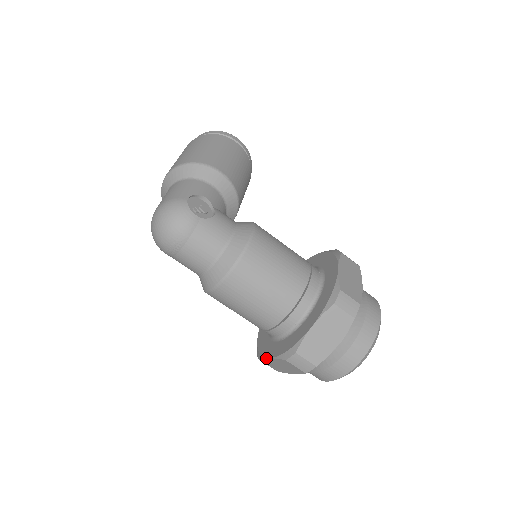
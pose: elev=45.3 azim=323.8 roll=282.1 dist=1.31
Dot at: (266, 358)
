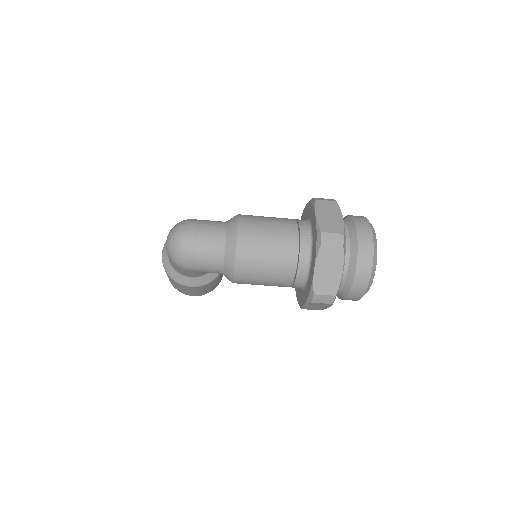
Dot at: (313, 275)
